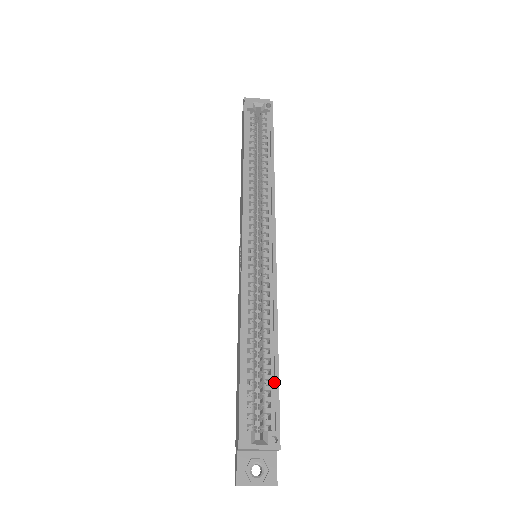
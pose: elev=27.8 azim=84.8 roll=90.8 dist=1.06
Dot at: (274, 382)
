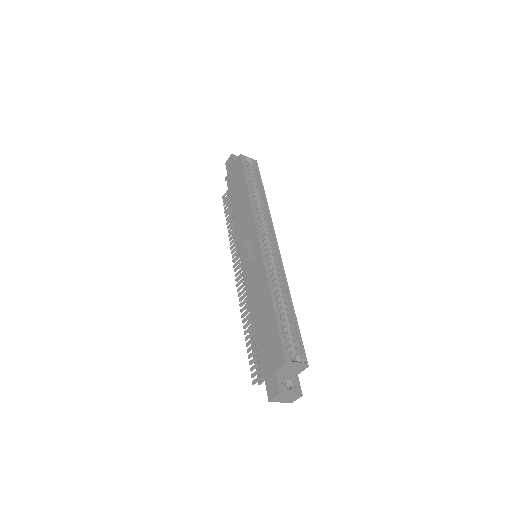
Dot at: (295, 328)
